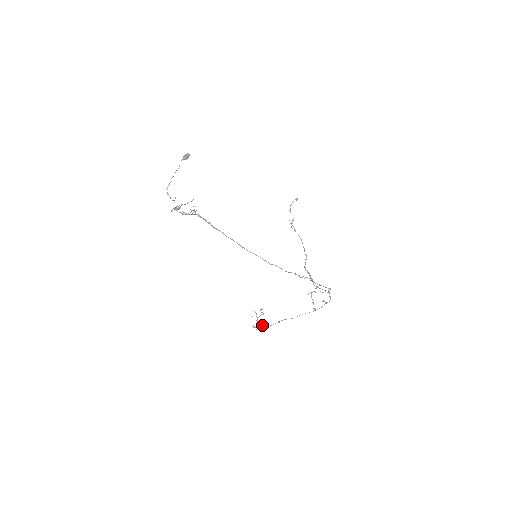
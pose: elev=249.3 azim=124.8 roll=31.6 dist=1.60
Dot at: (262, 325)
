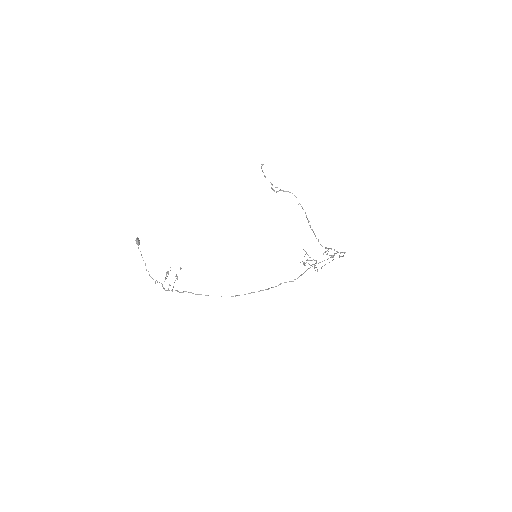
Dot at: occluded
